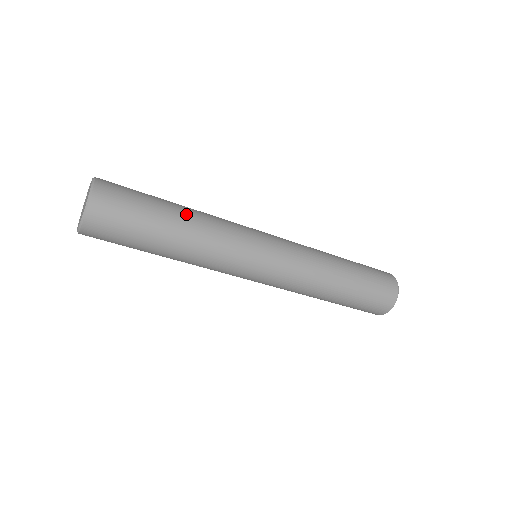
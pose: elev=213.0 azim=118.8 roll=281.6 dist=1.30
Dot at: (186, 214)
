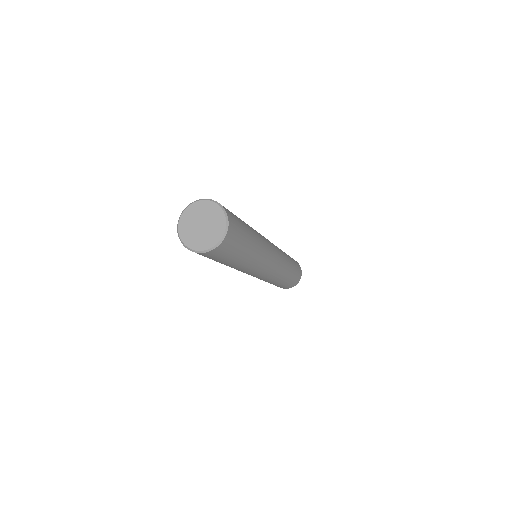
Dot at: (251, 229)
